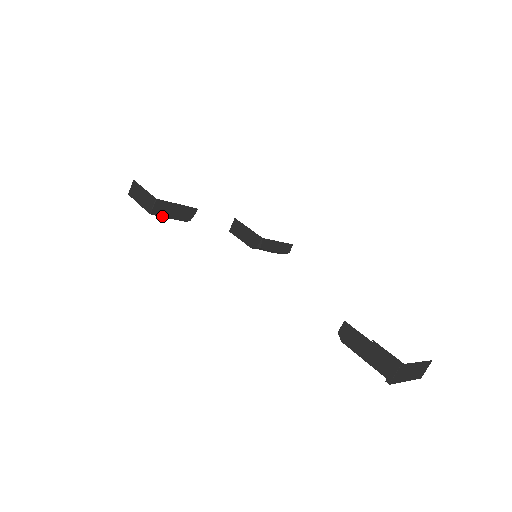
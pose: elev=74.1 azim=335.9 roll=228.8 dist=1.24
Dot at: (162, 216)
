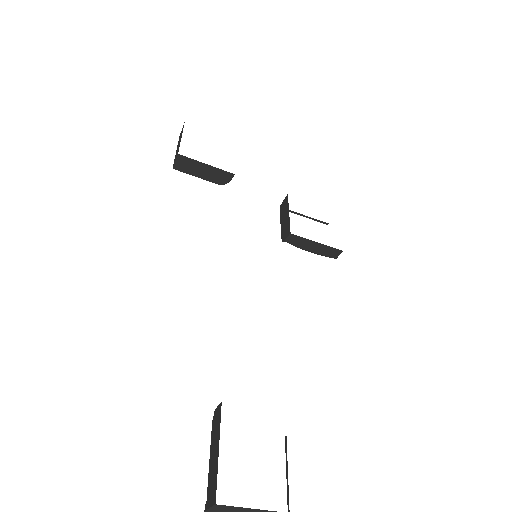
Dot at: (188, 173)
